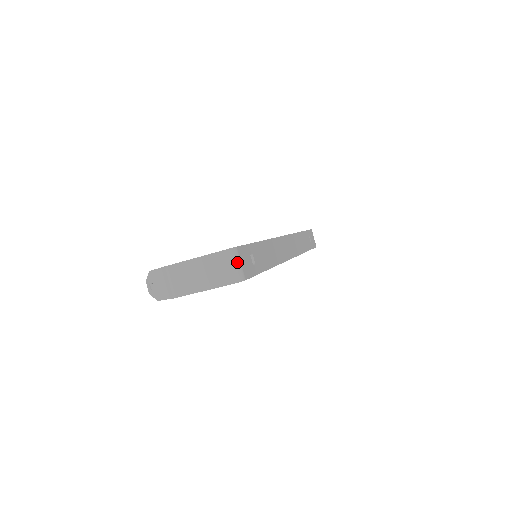
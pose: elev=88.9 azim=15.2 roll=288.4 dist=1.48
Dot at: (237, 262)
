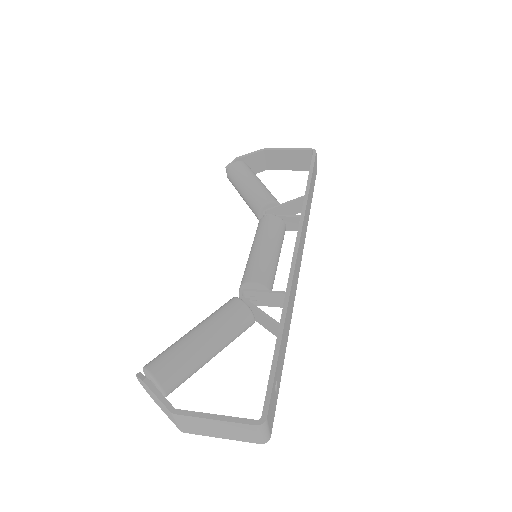
Dot at: (265, 431)
